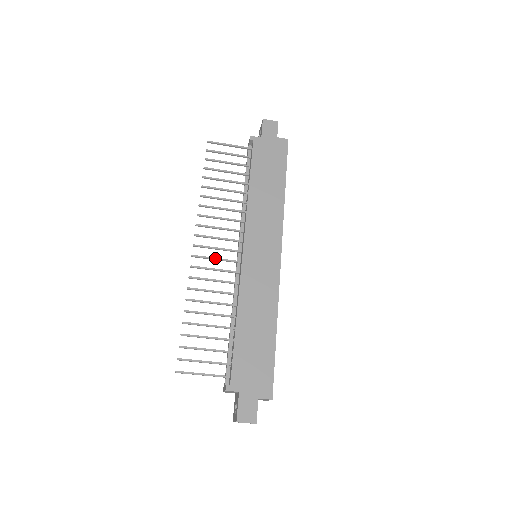
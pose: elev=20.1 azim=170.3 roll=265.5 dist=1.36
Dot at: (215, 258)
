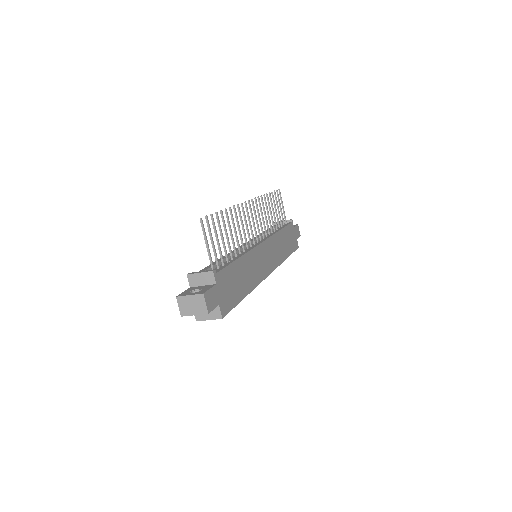
Dot at: occluded
